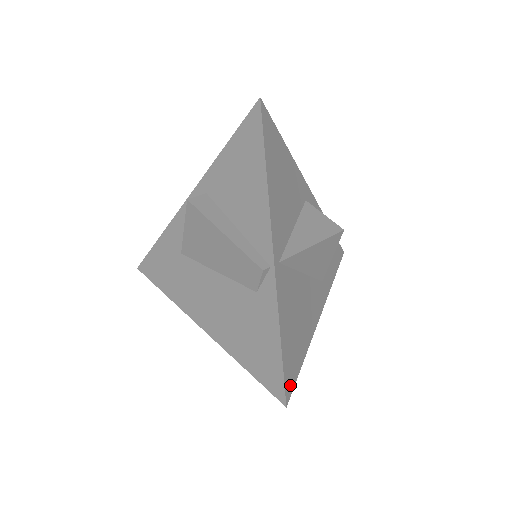
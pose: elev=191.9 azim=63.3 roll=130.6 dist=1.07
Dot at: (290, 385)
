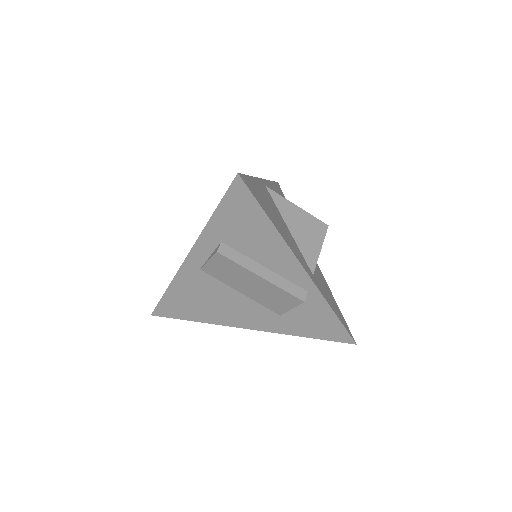
Dot at: (248, 185)
